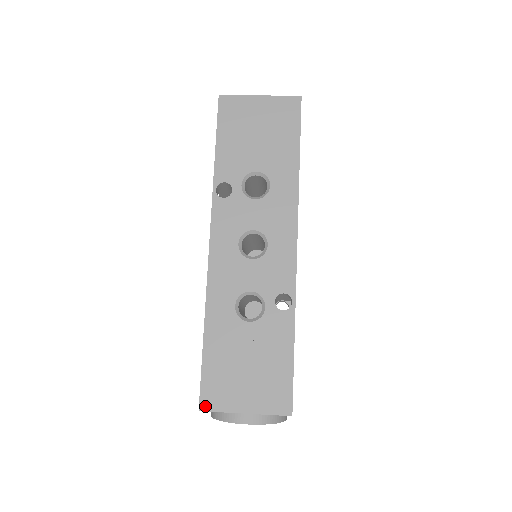
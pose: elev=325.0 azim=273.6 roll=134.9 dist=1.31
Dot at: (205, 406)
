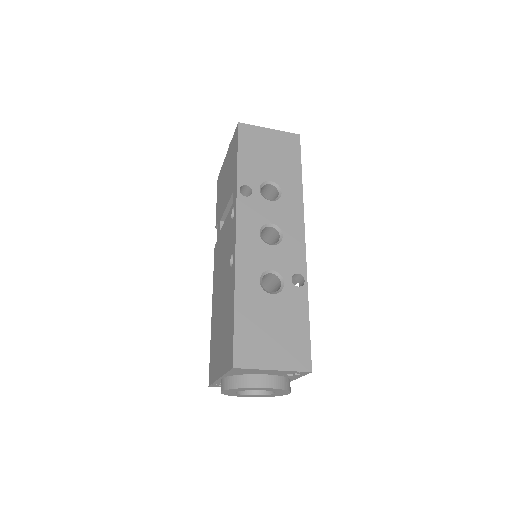
Dot at: (238, 364)
